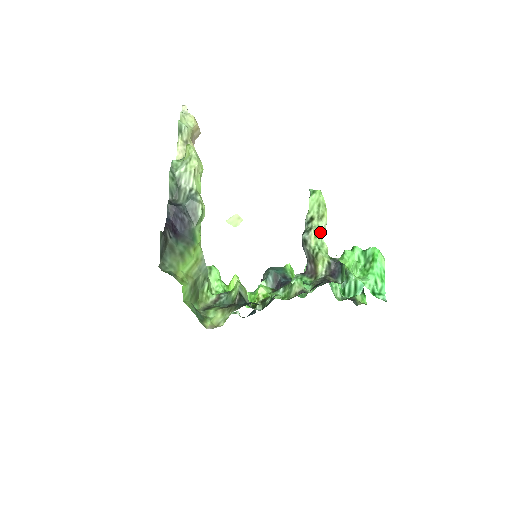
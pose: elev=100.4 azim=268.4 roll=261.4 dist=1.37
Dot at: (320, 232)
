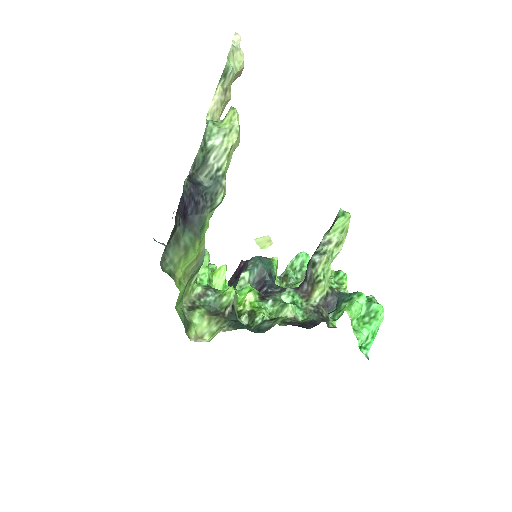
Dot at: (331, 258)
